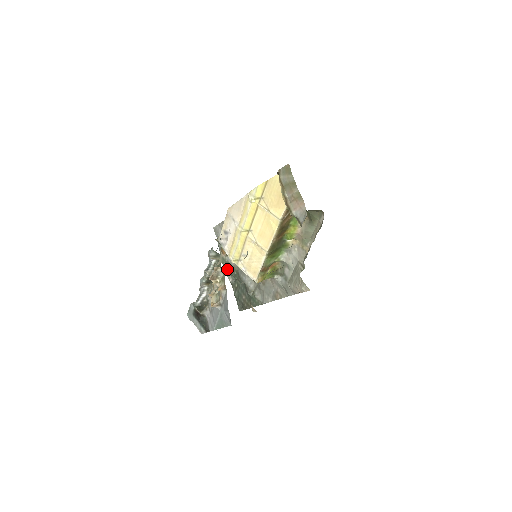
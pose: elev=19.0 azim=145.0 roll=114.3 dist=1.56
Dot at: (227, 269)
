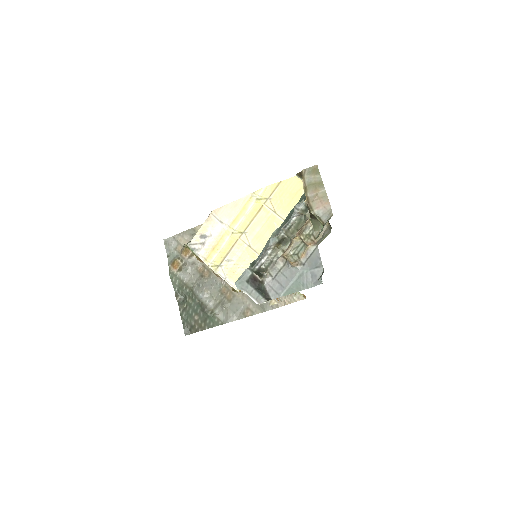
Dot at: (176, 286)
